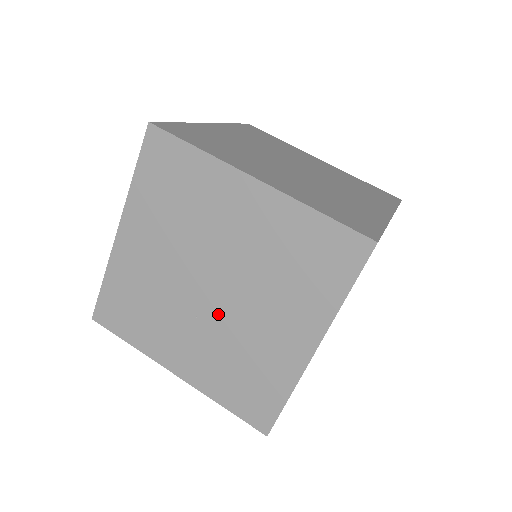
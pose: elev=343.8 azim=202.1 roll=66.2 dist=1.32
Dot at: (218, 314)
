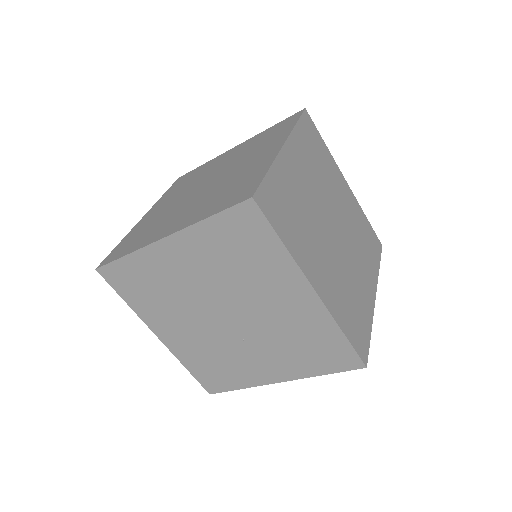
Dot at: (249, 327)
